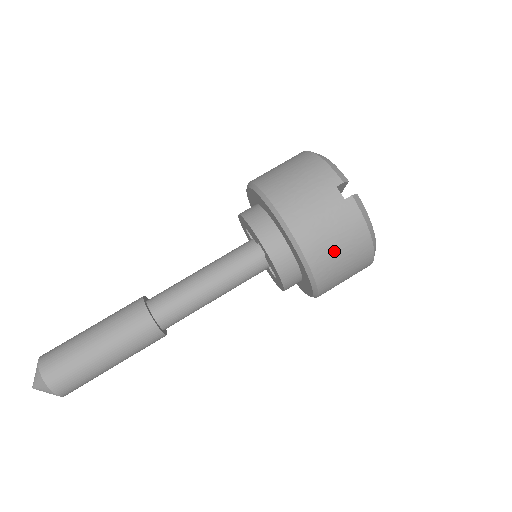
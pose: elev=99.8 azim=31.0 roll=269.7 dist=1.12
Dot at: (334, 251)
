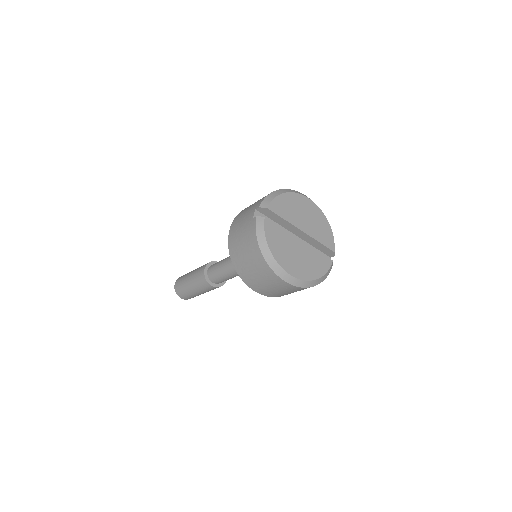
Dot at: (241, 252)
